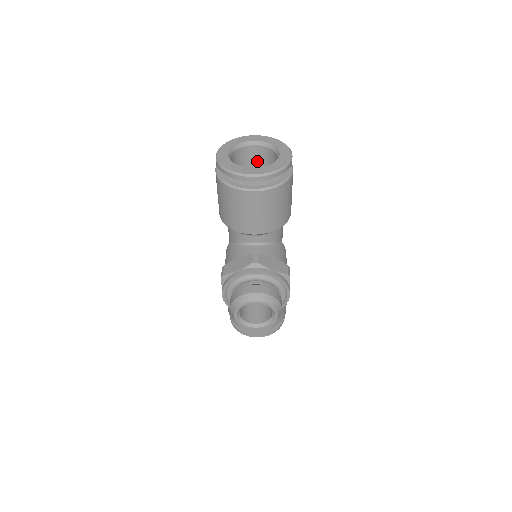
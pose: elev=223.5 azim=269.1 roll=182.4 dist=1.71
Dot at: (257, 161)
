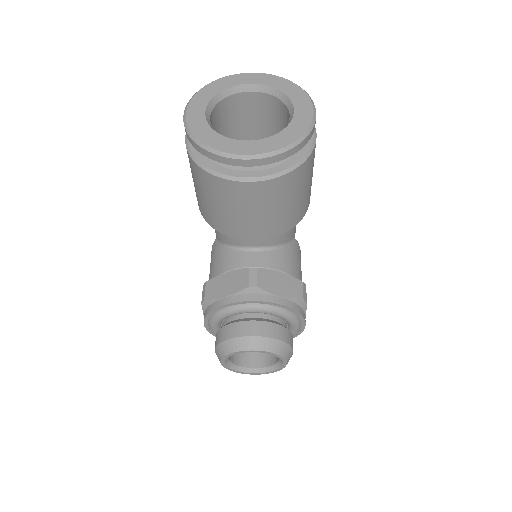
Dot at: (256, 117)
